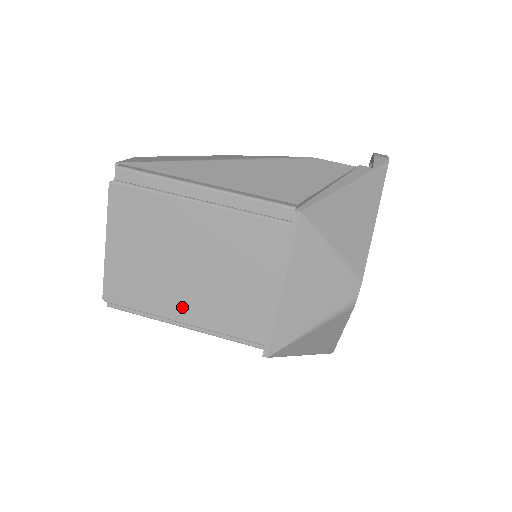
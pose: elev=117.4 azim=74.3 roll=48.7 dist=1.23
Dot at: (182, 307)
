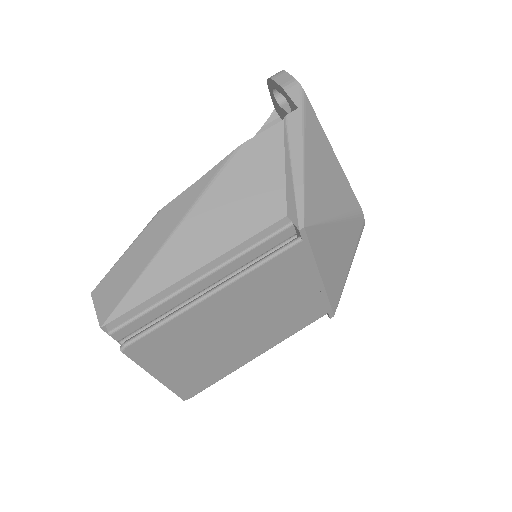
Dot at: (251, 351)
